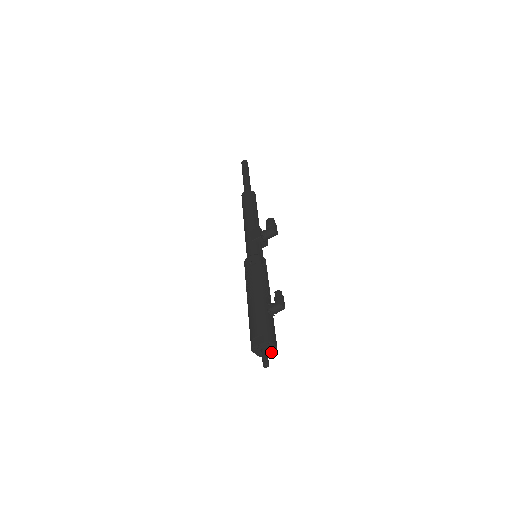
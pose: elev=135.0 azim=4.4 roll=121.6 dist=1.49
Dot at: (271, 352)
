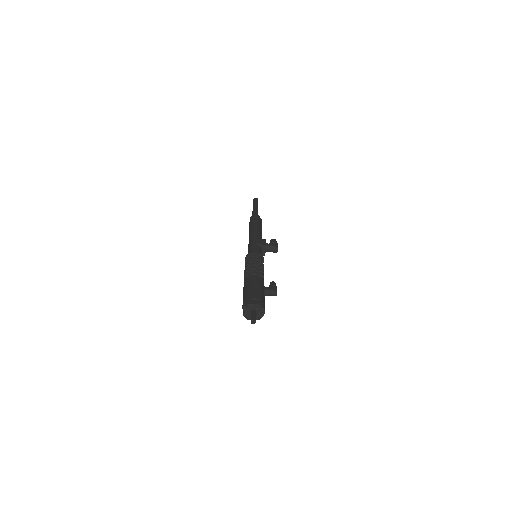
Dot at: occluded
